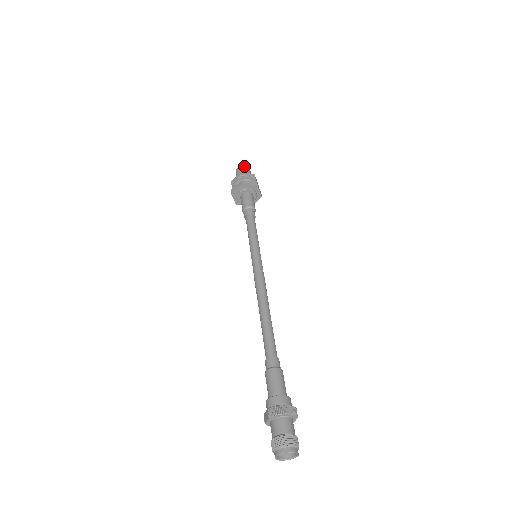
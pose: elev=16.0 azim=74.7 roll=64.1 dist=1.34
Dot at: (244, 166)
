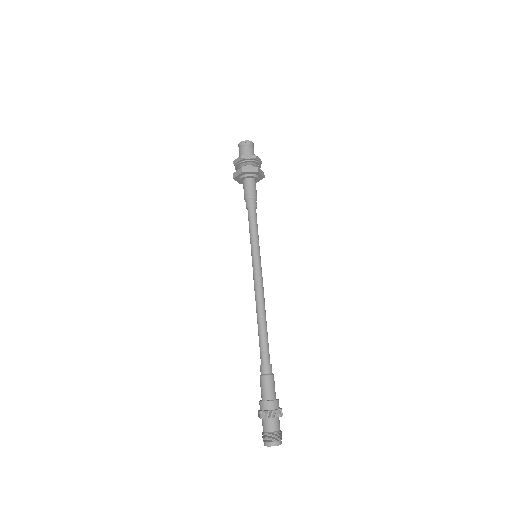
Dot at: (246, 141)
